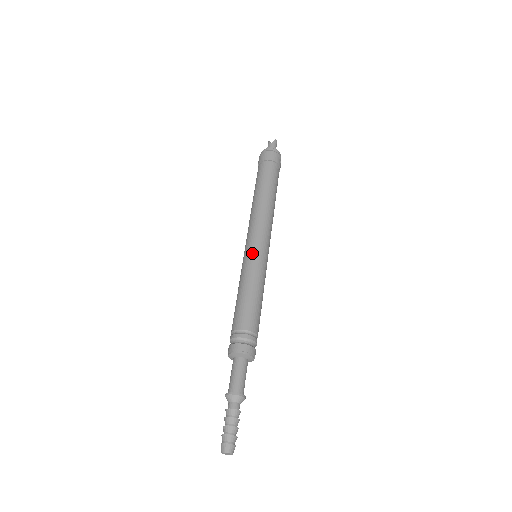
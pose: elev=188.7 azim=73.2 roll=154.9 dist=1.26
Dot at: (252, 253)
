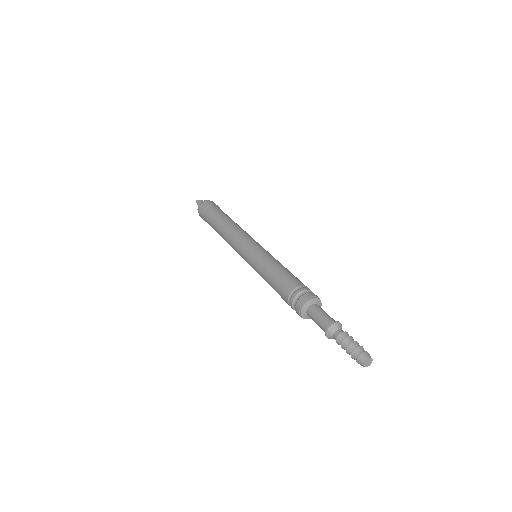
Dot at: (260, 248)
